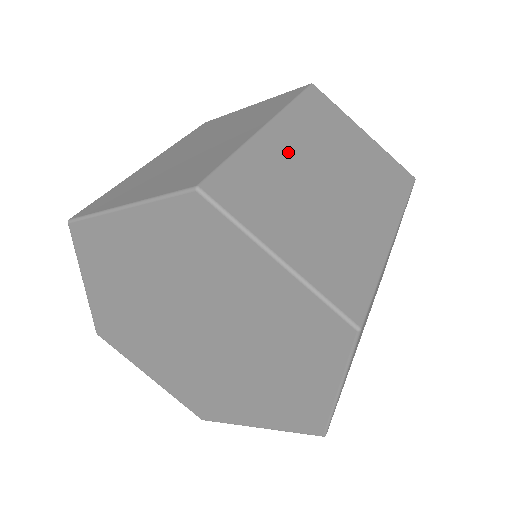
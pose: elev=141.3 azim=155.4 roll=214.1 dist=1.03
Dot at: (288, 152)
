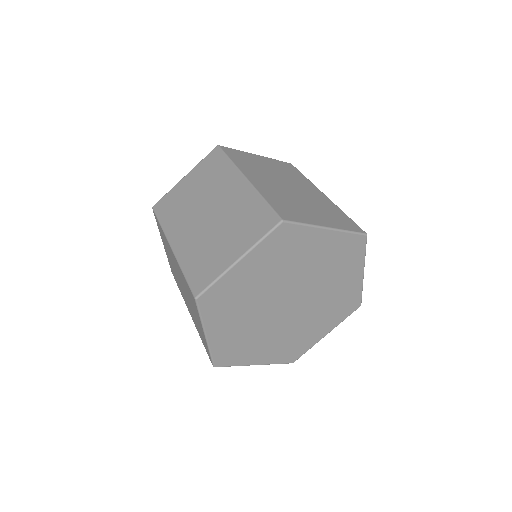
Dot at: (266, 185)
